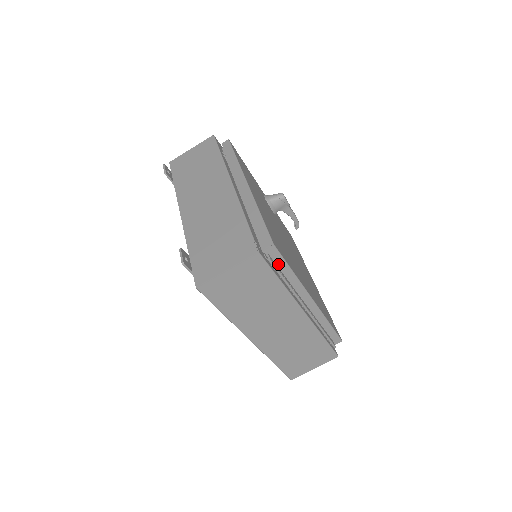
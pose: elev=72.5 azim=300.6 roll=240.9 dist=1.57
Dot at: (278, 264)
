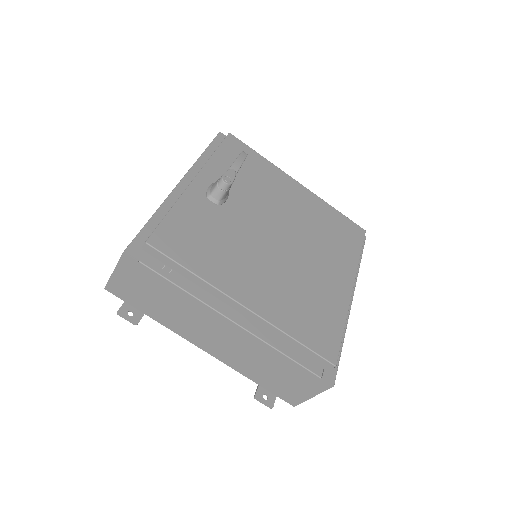
Dot at: occluded
